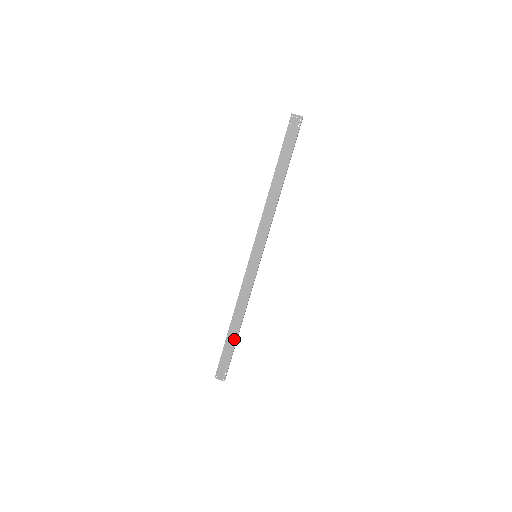
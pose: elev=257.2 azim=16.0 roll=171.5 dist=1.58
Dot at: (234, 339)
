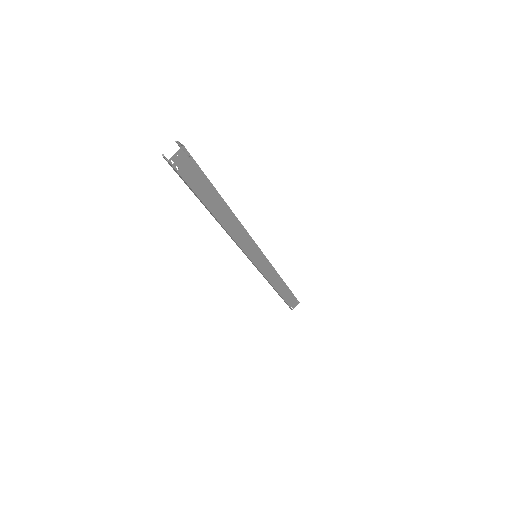
Dot at: (287, 291)
